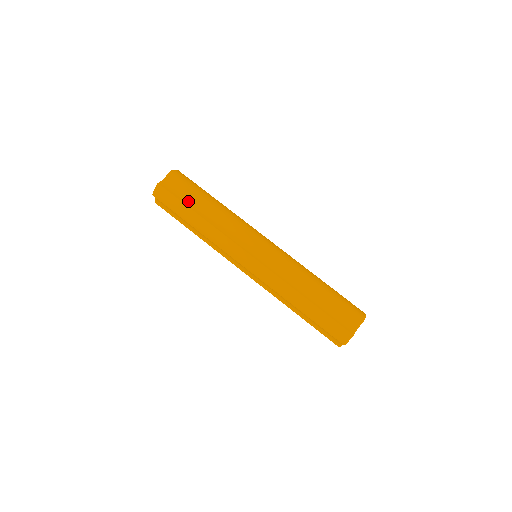
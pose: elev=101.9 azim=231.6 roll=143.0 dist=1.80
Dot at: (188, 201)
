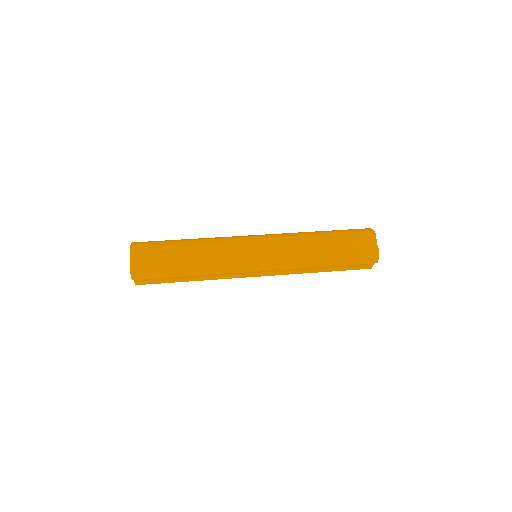
Dot at: (168, 259)
